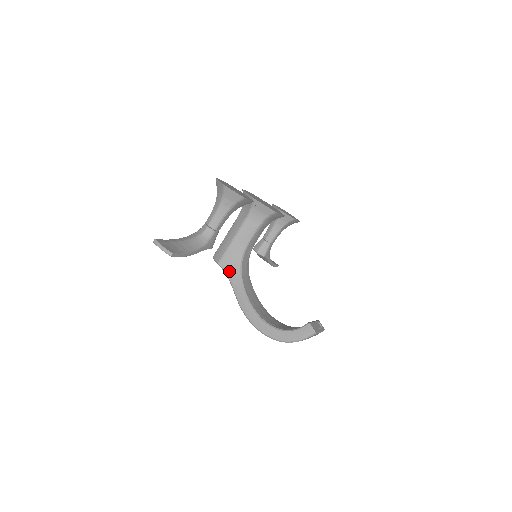
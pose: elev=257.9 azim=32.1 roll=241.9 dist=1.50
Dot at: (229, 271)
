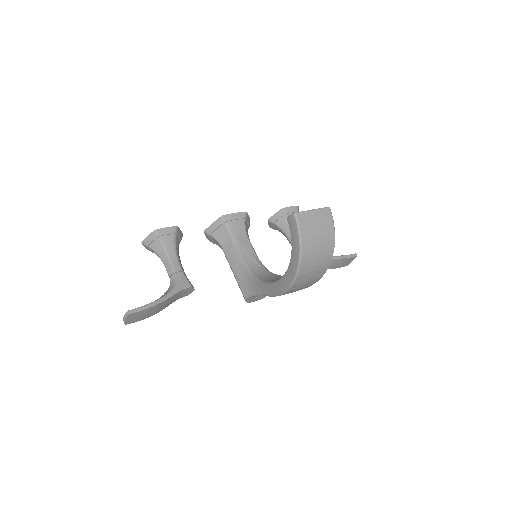
Dot at: (252, 290)
